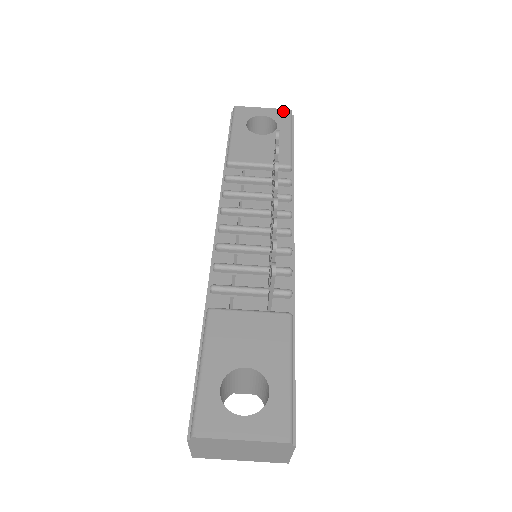
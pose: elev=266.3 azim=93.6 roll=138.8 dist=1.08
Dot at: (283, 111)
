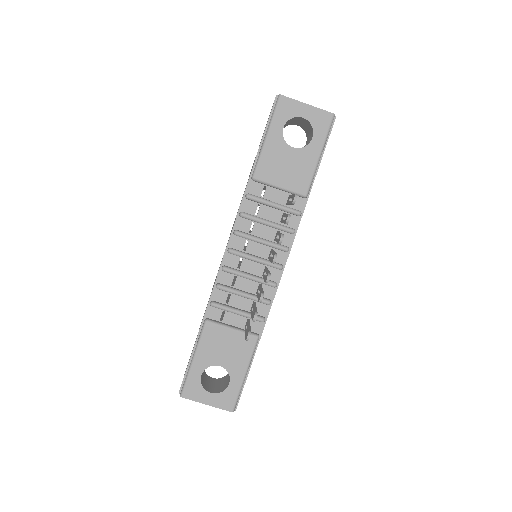
Dot at: (326, 115)
